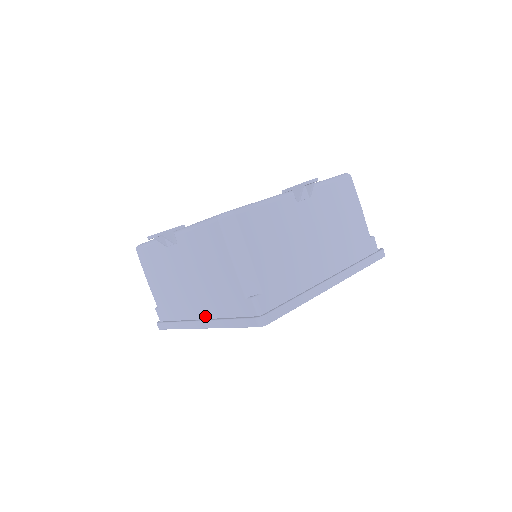
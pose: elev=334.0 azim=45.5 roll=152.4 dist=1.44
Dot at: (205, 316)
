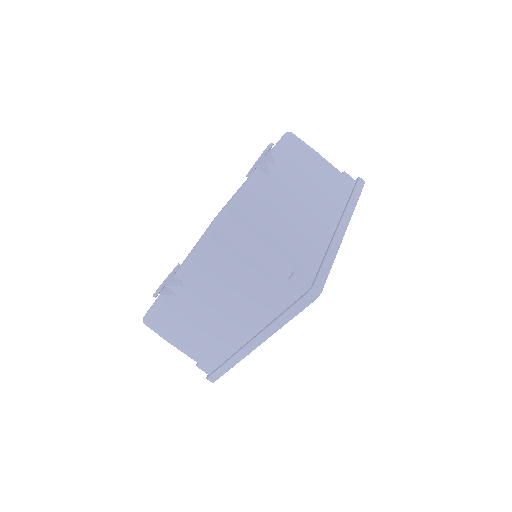
Dot at: (253, 333)
